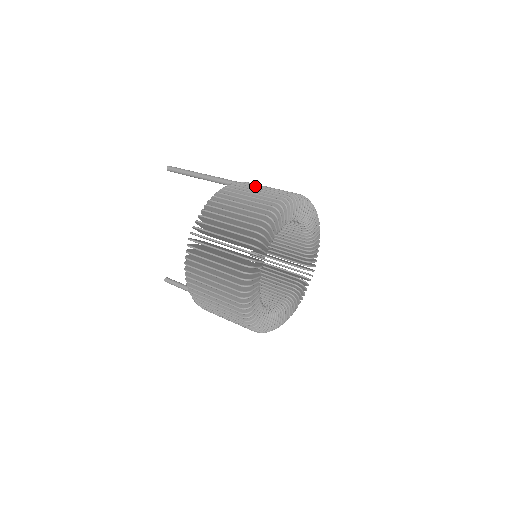
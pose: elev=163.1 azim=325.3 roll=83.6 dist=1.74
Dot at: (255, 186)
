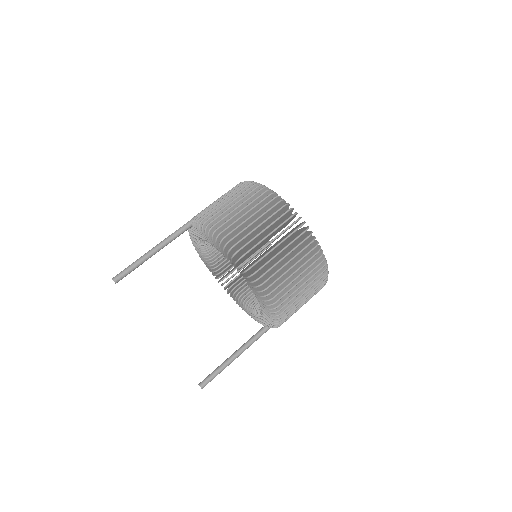
Dot at: (210, 205)
